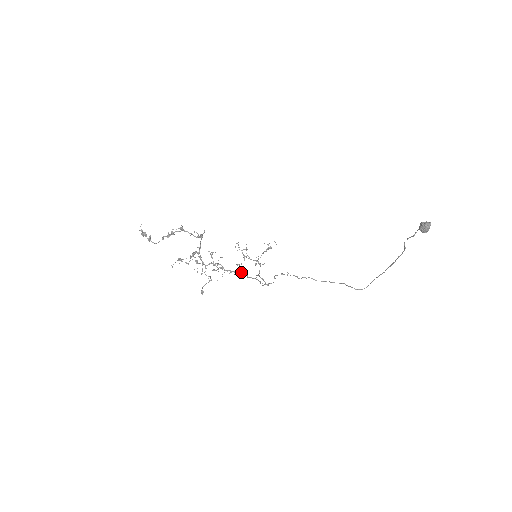
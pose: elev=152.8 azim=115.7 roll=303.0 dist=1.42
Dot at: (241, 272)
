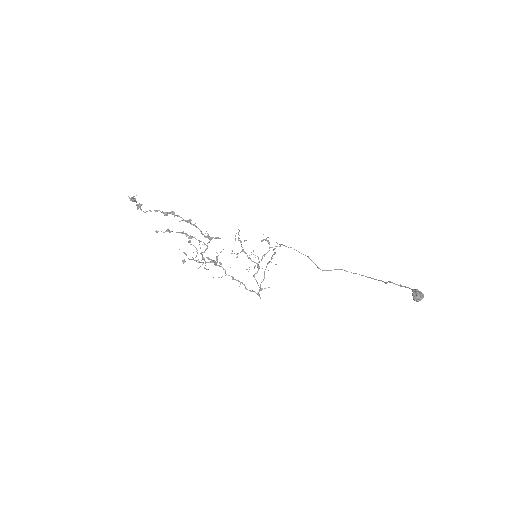
Dot at: (244, 284)
